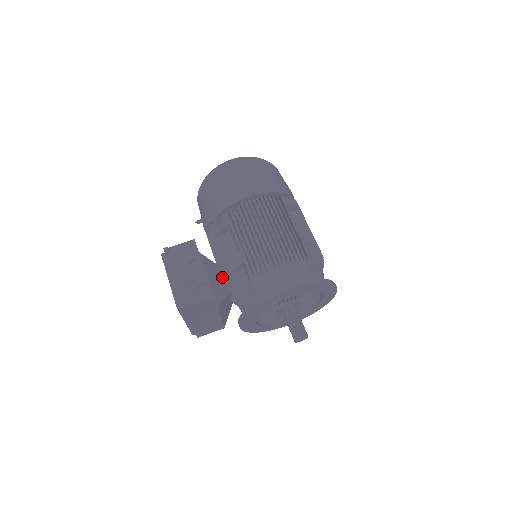
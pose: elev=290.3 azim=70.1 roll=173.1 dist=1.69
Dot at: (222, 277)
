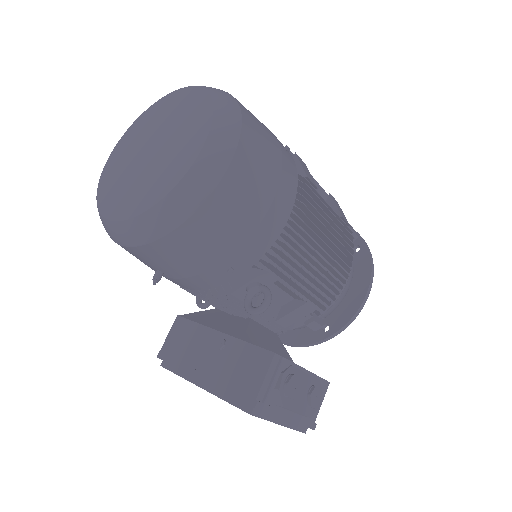
Dot at: (263, 329)
